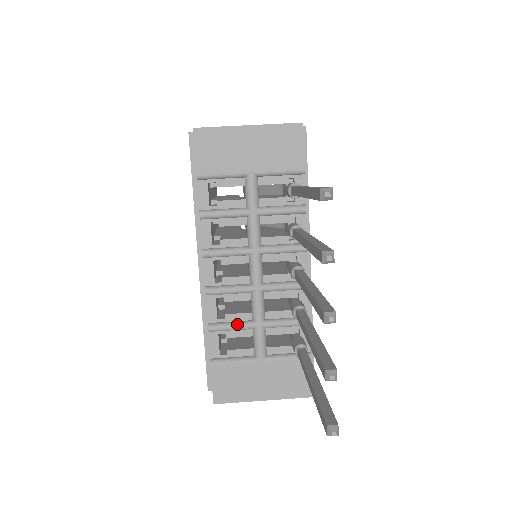
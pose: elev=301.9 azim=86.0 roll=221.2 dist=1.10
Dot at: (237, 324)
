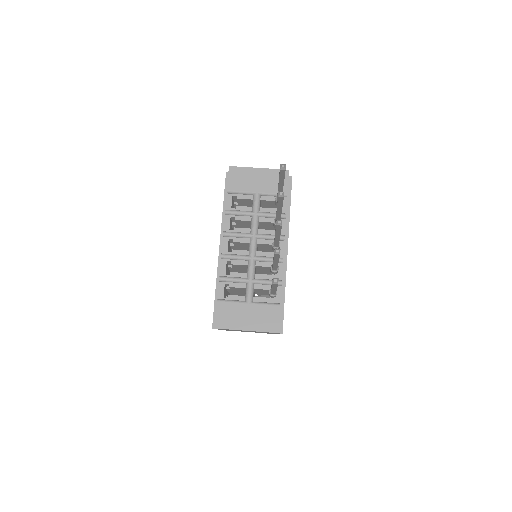
Dot at: (237, 278)
